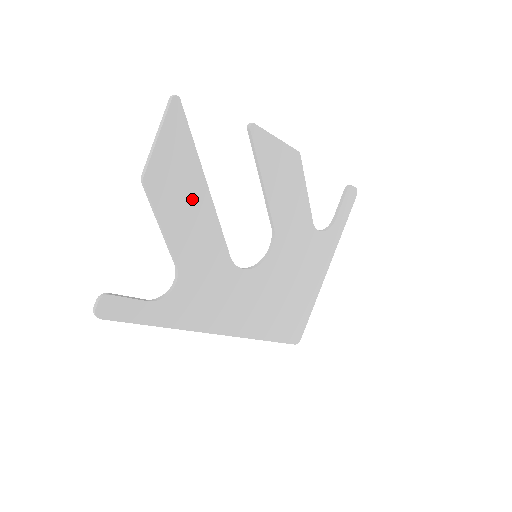
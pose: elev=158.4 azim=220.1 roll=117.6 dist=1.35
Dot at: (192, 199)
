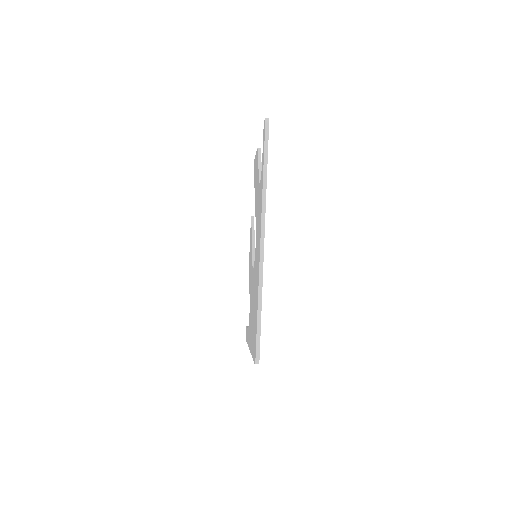
Dot at: occluded
